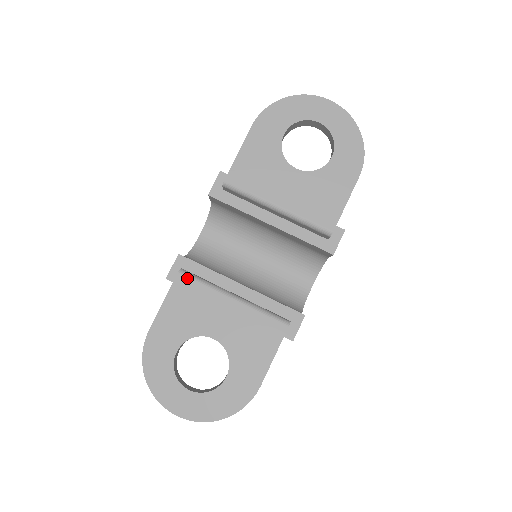
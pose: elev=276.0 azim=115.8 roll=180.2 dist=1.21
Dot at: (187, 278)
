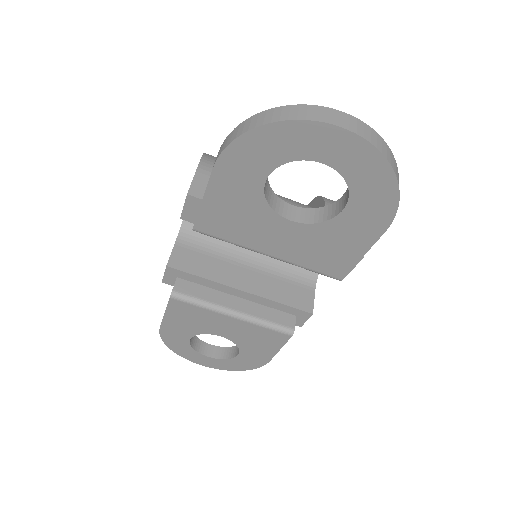
Dot at: (181, 302)
